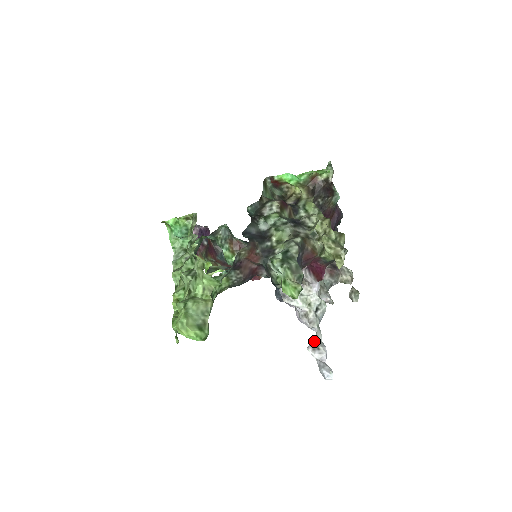
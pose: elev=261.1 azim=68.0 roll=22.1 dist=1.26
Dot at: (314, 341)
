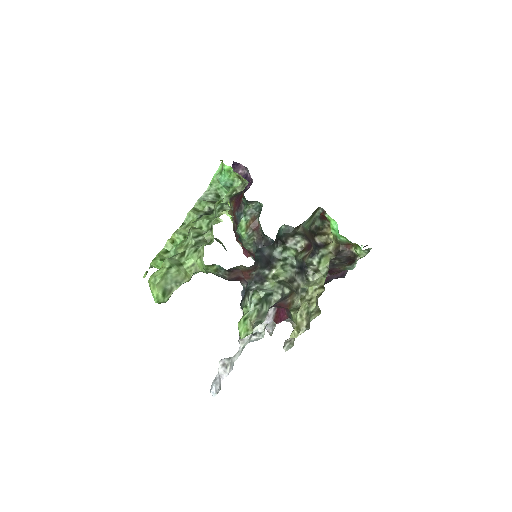
Dot at: (229, 359)
